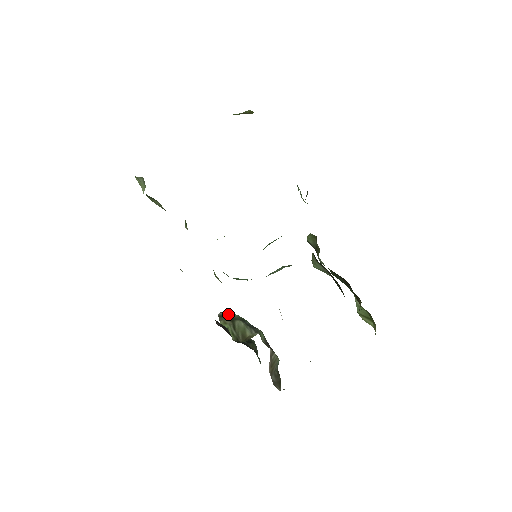
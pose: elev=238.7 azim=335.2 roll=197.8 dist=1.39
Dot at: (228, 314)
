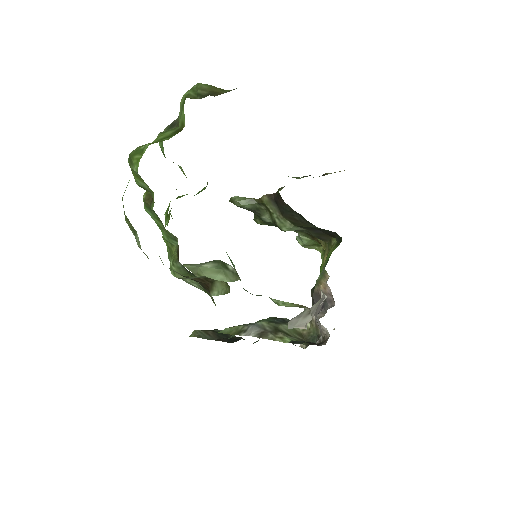
Dot at: (260, 328)
